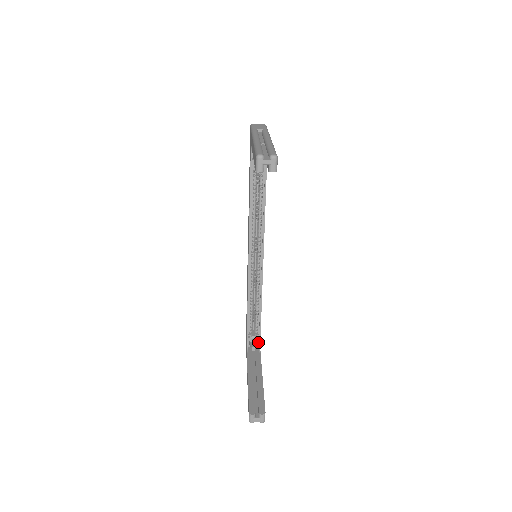
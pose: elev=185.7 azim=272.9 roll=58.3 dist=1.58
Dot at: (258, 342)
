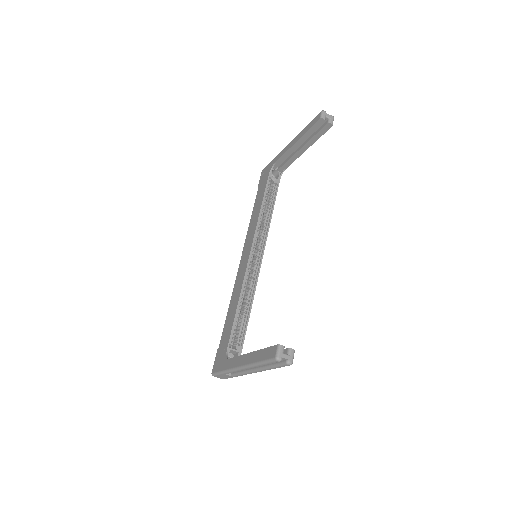
Dot at: occluded
